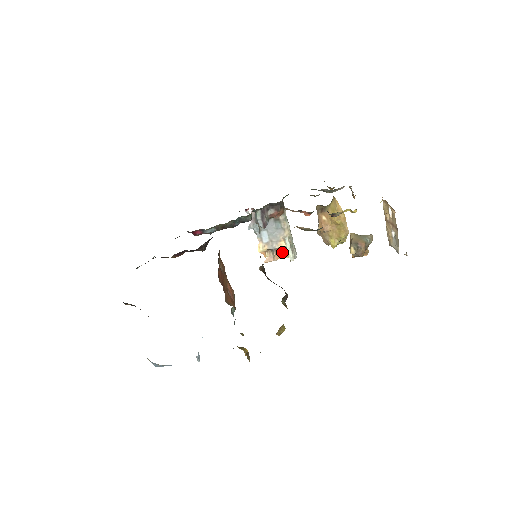
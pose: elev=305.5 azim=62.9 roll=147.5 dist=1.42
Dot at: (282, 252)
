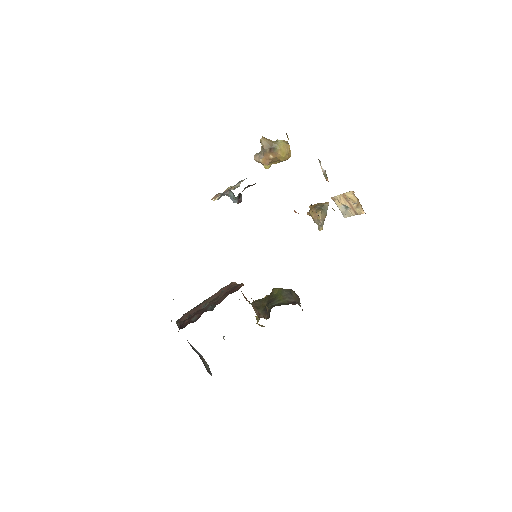
Dot at: (227, 189)
